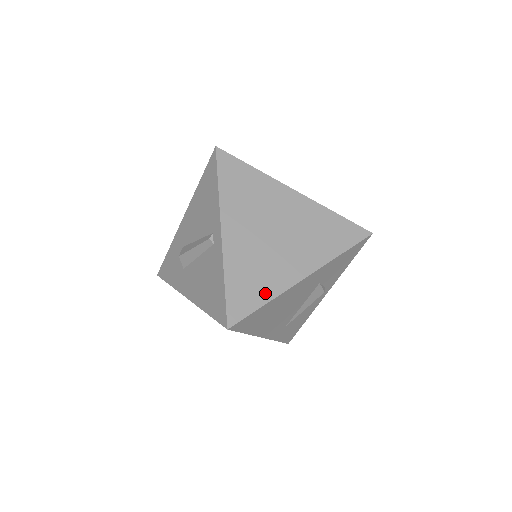
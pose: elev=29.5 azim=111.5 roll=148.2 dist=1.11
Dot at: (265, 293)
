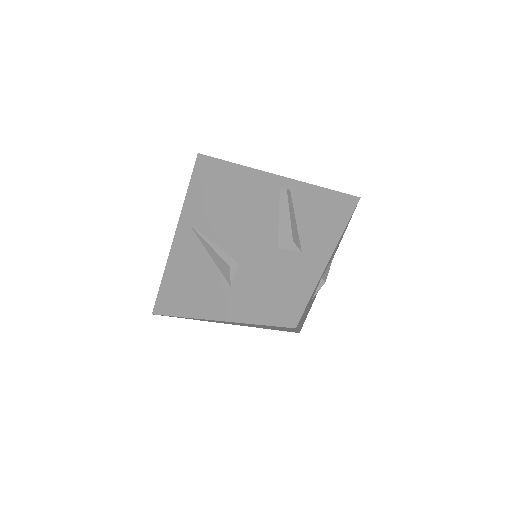
Dot at: (291, 331)
